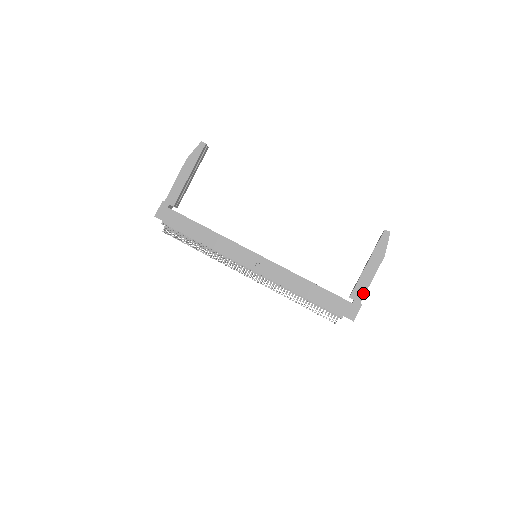
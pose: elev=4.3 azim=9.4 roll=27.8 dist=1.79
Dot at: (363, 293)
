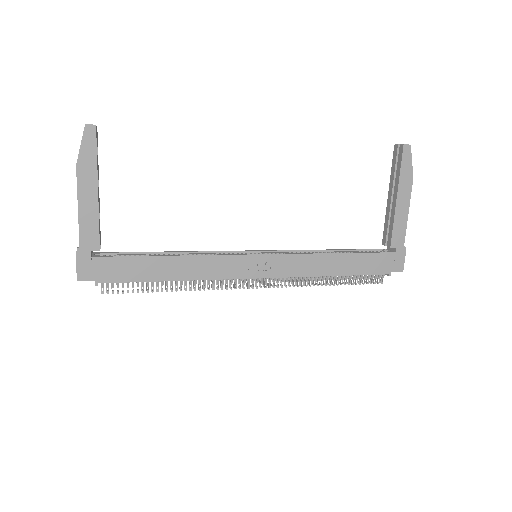
Dot at: (403, 235)
